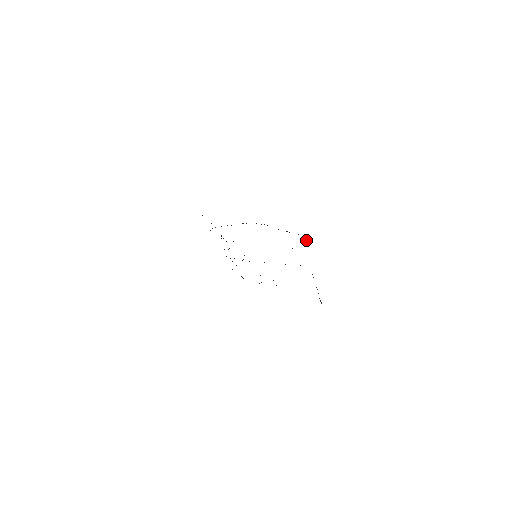
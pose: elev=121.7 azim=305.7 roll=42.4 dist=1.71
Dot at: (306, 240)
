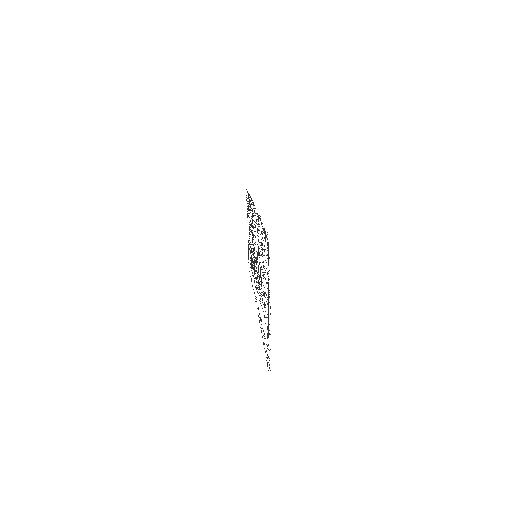
Dot at: occluded
